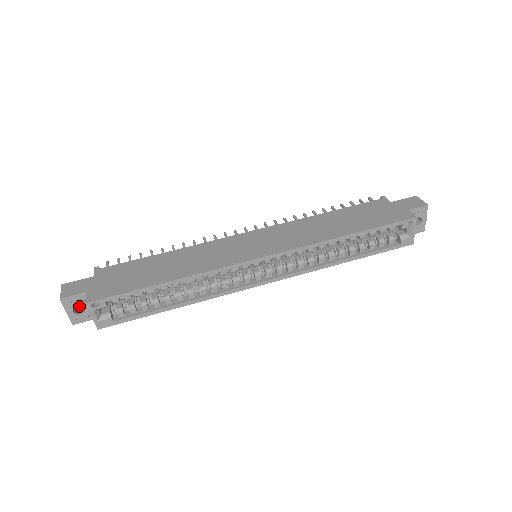
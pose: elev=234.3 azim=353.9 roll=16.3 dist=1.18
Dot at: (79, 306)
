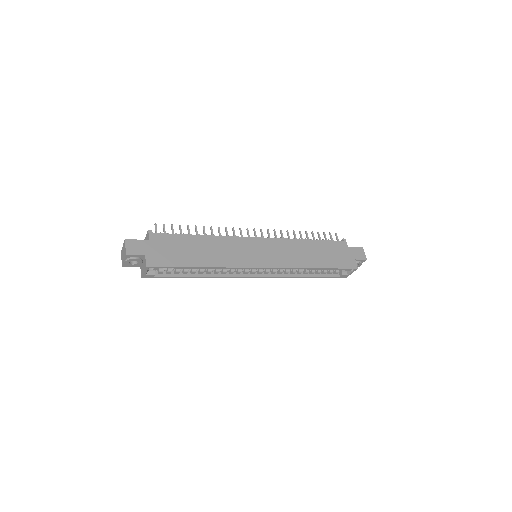
Dot at: occluded
